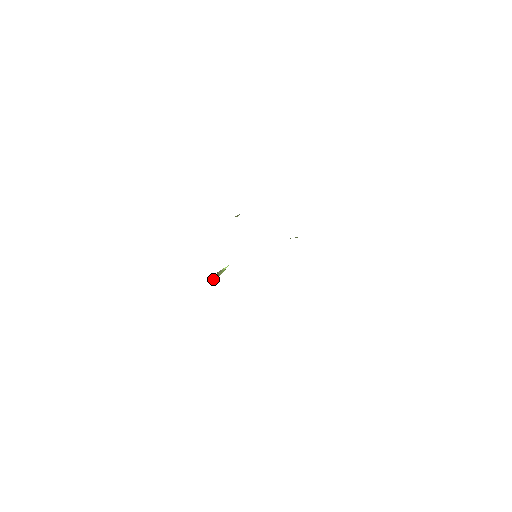
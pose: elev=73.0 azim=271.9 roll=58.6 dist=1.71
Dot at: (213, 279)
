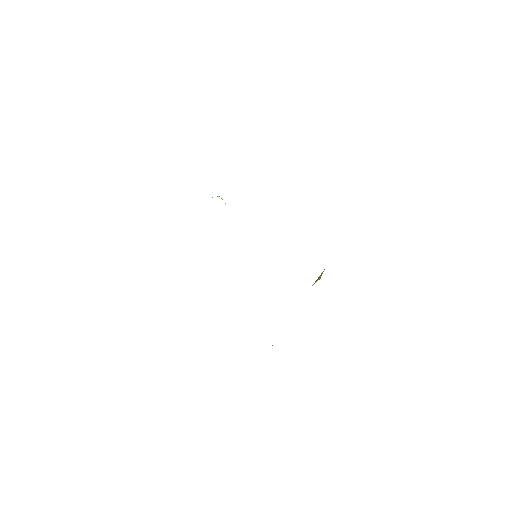
Dot at: occluded
